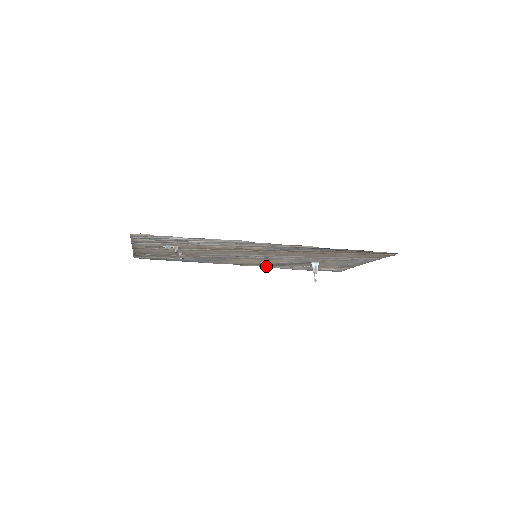
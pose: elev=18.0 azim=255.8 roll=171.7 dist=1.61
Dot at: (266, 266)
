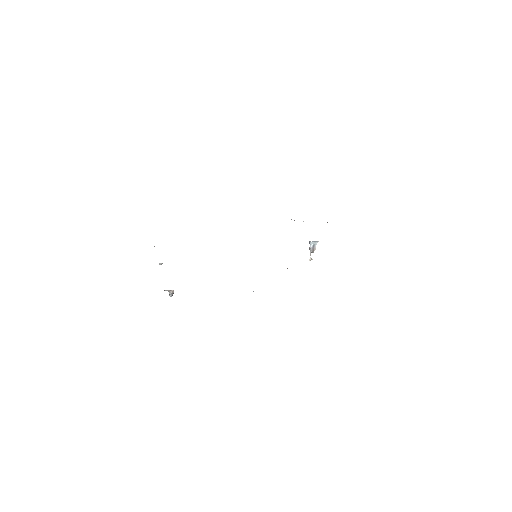
Dot at: occluded
